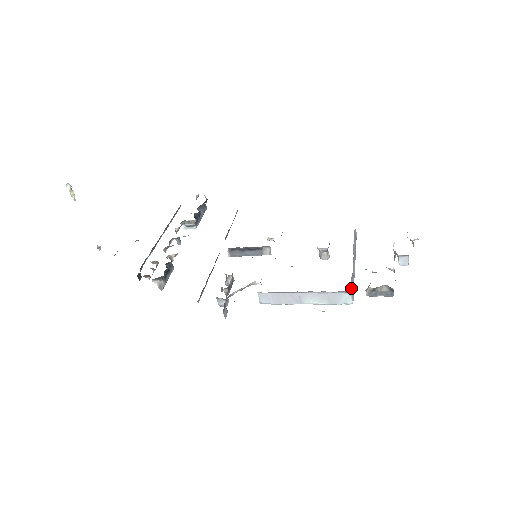
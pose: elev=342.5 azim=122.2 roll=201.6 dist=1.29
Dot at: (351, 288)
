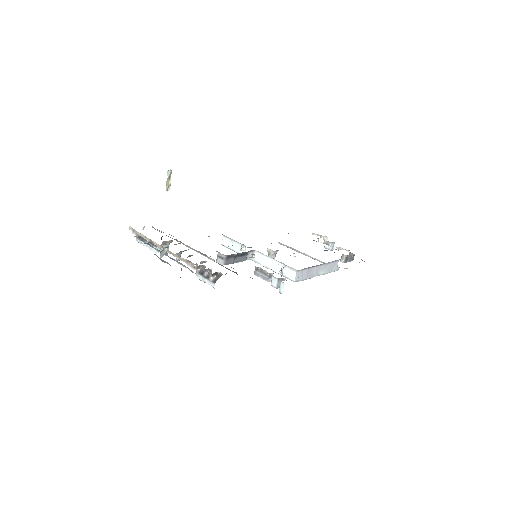
Dot at: occluded
